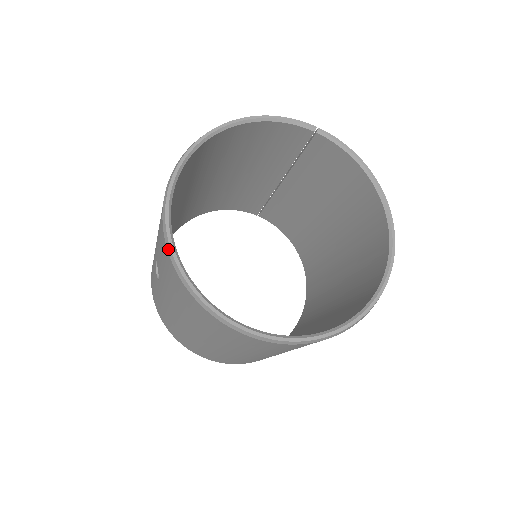
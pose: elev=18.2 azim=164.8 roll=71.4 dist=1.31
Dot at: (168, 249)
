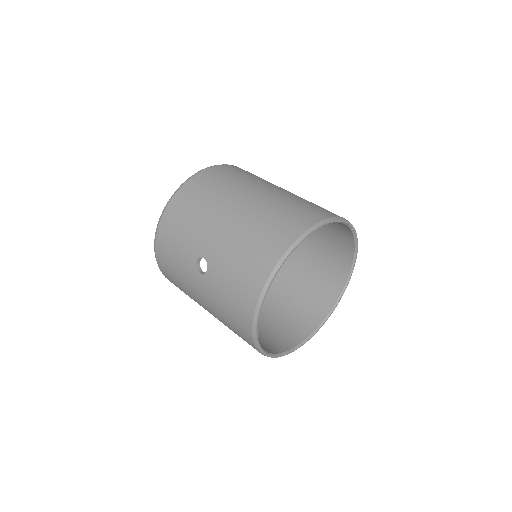
Dot at: (256, 315)
